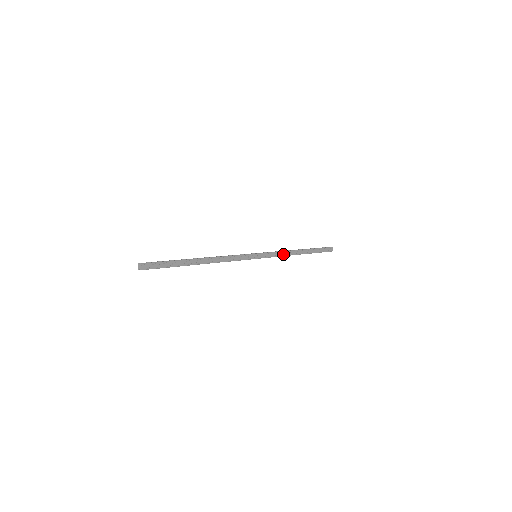
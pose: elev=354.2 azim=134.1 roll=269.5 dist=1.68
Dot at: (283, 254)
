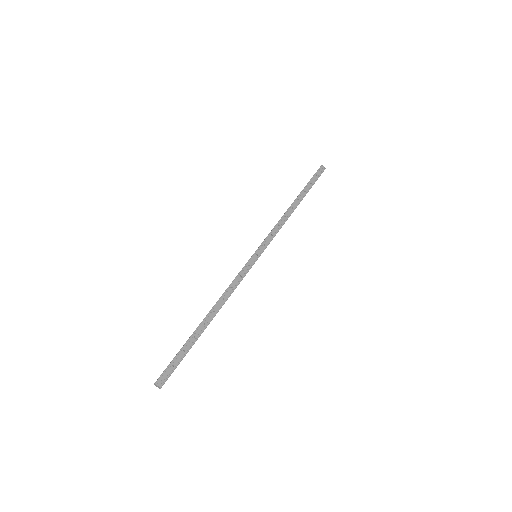
Dot at: (280, 226)
